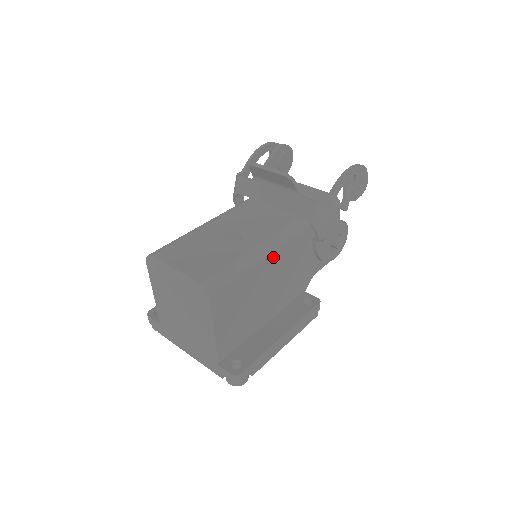
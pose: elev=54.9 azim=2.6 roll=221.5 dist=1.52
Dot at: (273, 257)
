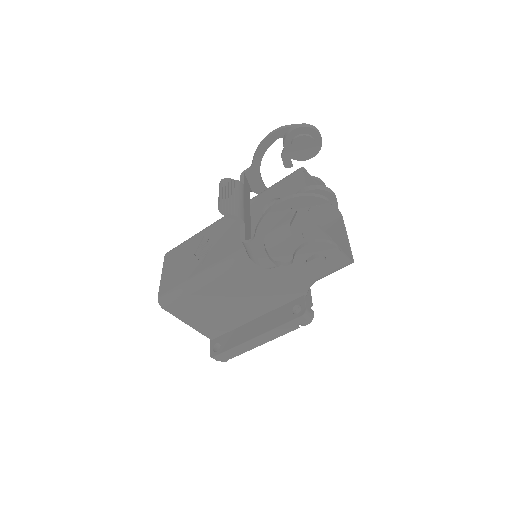
Dot at: (223, 279)
